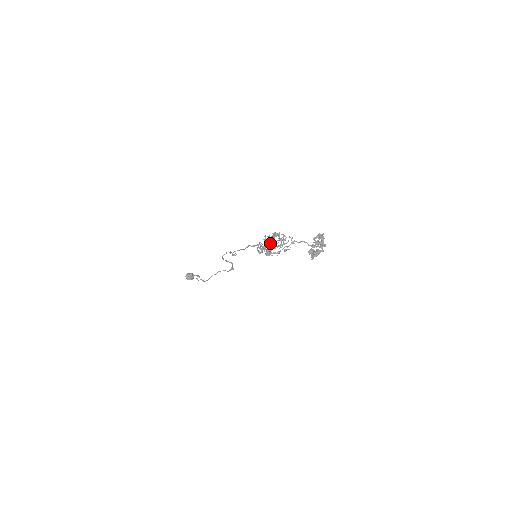
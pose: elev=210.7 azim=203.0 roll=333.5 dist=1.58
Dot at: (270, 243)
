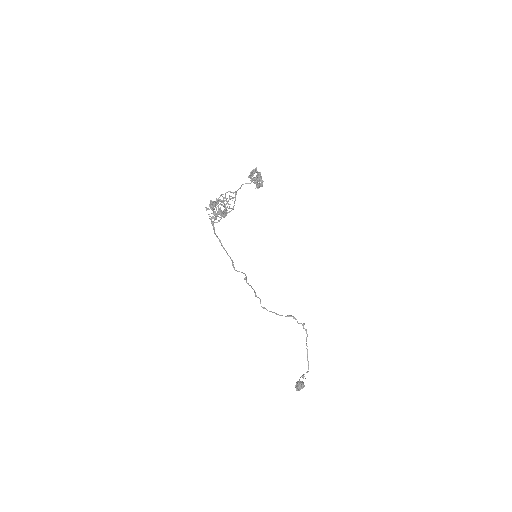
Dot at: occluded
